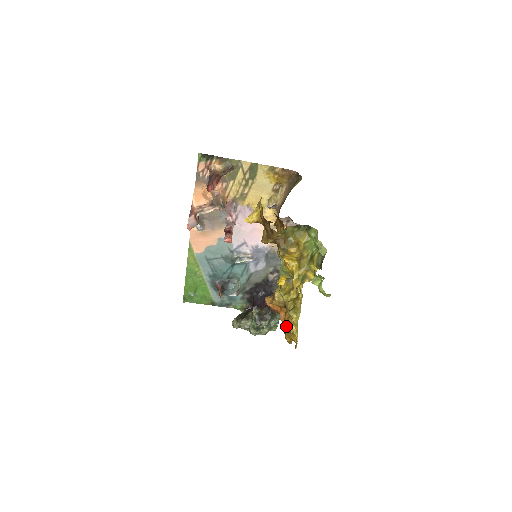
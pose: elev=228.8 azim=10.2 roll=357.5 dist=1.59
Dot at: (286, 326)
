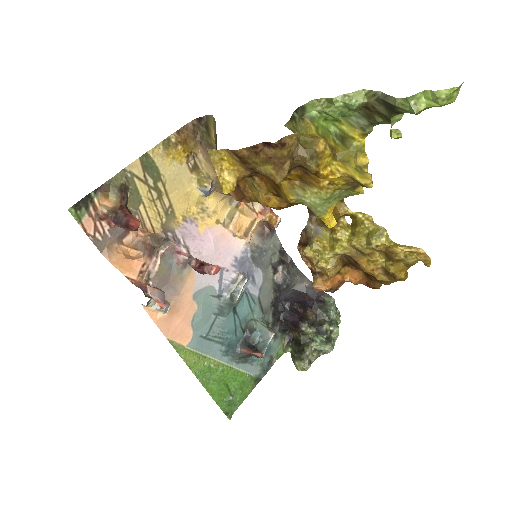
Dot at: (378, 271)
